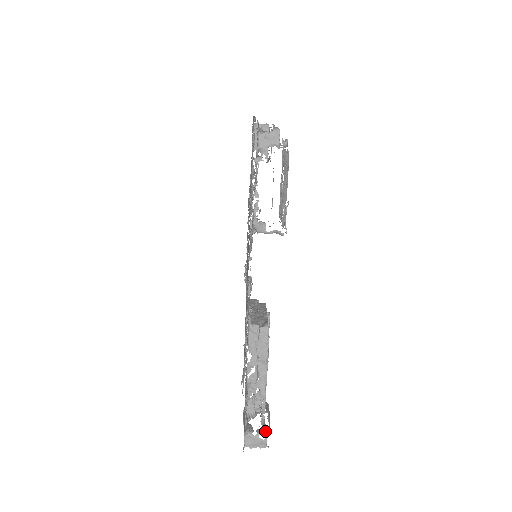
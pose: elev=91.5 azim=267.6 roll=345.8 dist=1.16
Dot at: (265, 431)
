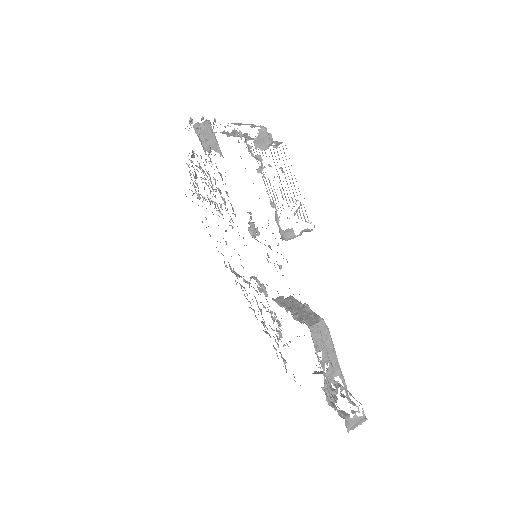
Dot at: occluded
